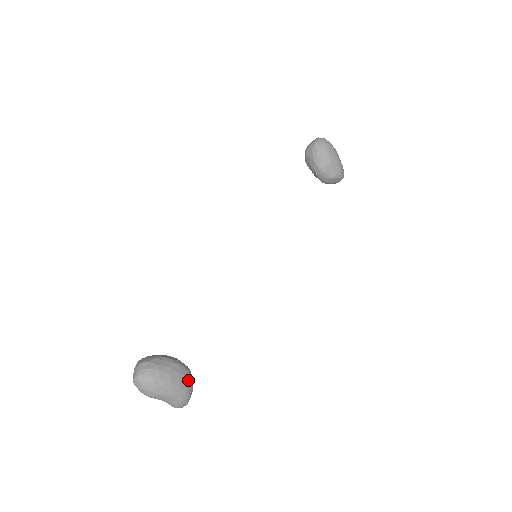
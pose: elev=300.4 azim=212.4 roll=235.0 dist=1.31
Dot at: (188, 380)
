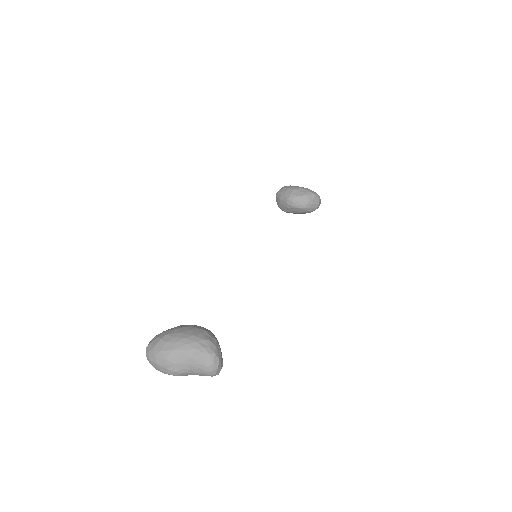
Dot at: (203, 330)
